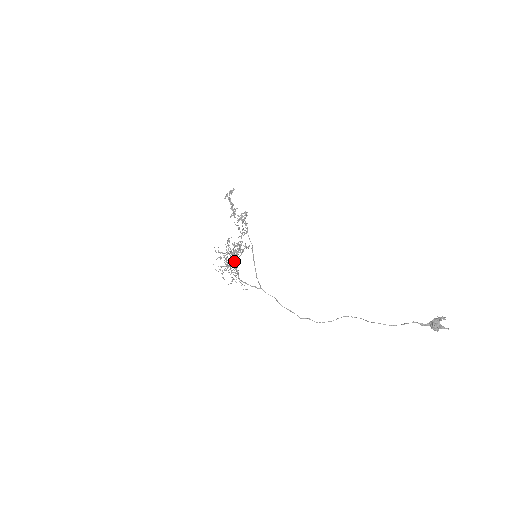
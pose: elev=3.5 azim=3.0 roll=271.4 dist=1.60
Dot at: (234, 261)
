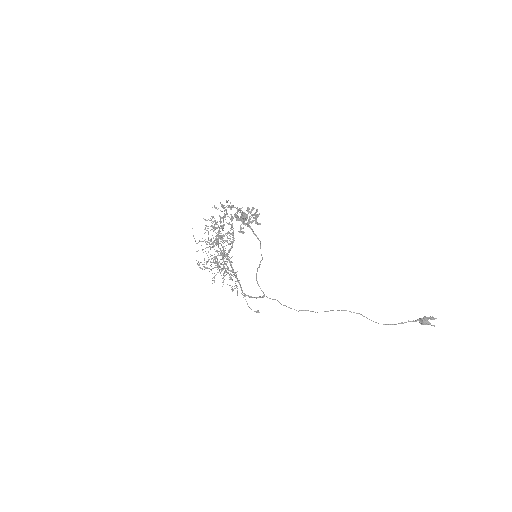
Dot at: occluded
